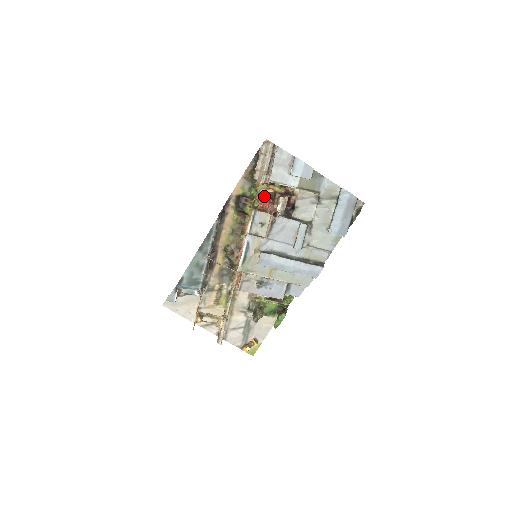
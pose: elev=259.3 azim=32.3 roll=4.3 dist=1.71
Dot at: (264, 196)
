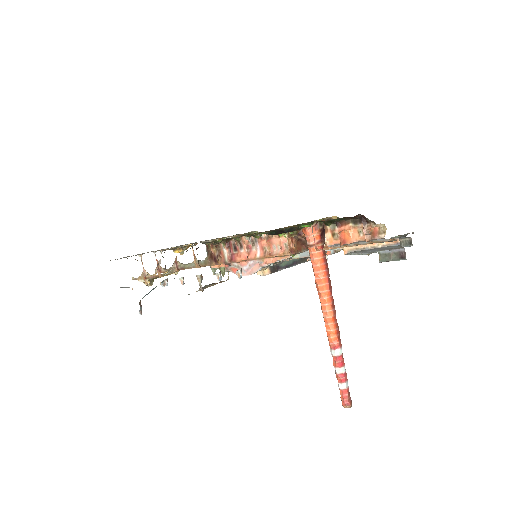
Dot at: (323, 255)
